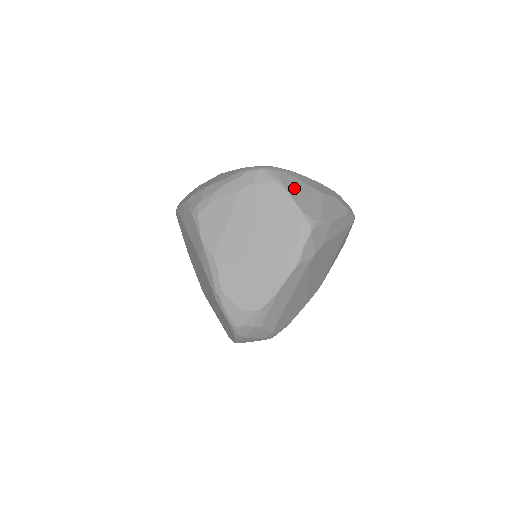
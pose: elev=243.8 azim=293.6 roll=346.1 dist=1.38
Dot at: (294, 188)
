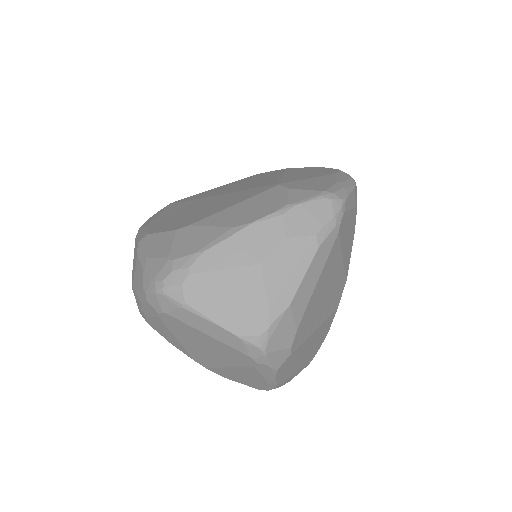
Dot at: (212, 299)
